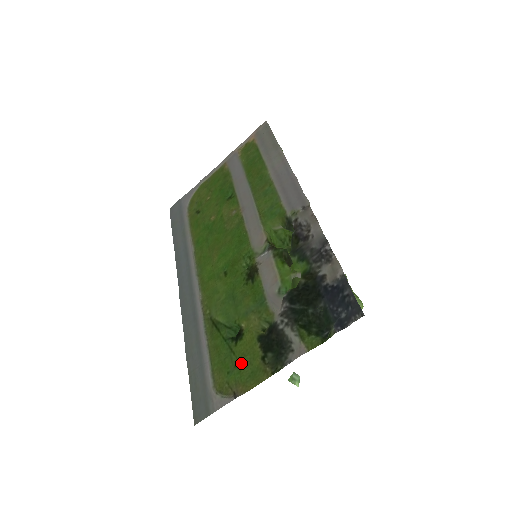
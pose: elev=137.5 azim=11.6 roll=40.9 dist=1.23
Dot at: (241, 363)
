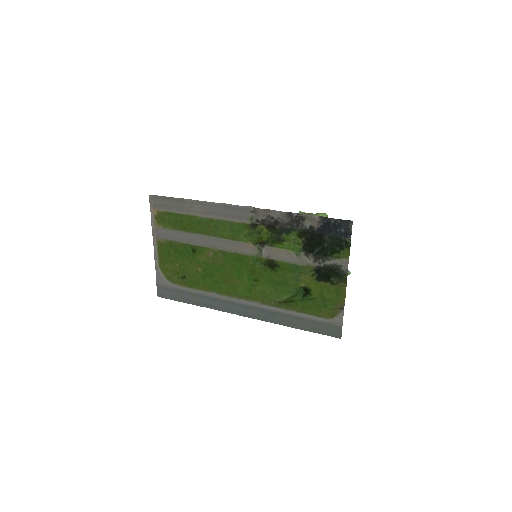
Dot at: (325, 297)
